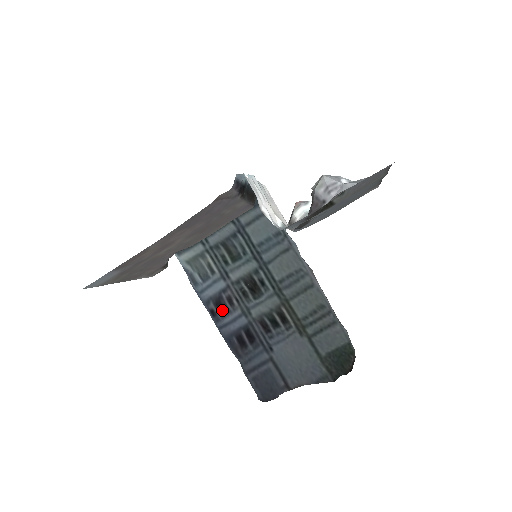
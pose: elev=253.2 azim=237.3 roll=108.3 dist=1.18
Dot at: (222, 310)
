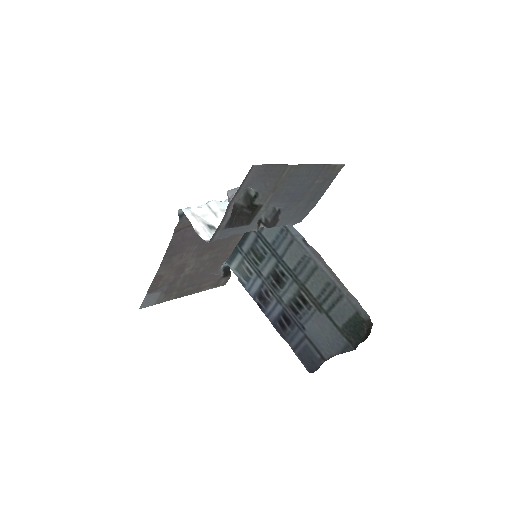
Dot at: (264, 302)
